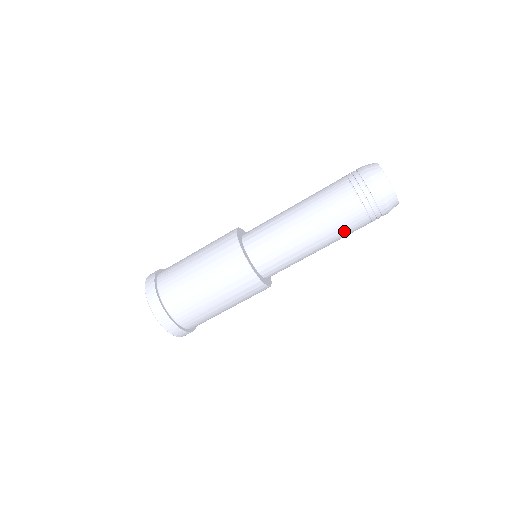
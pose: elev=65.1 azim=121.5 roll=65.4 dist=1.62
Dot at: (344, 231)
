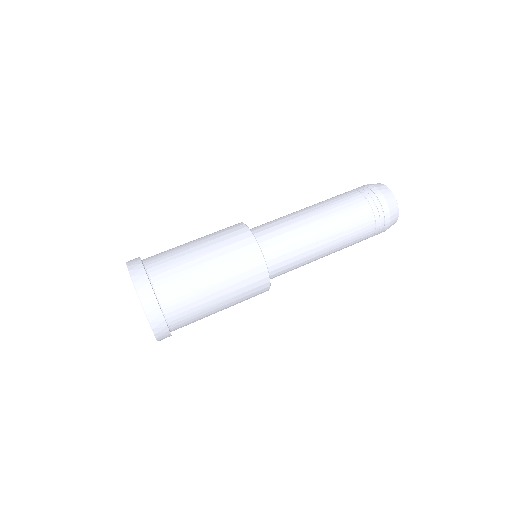
Dot at: (344, 211)
